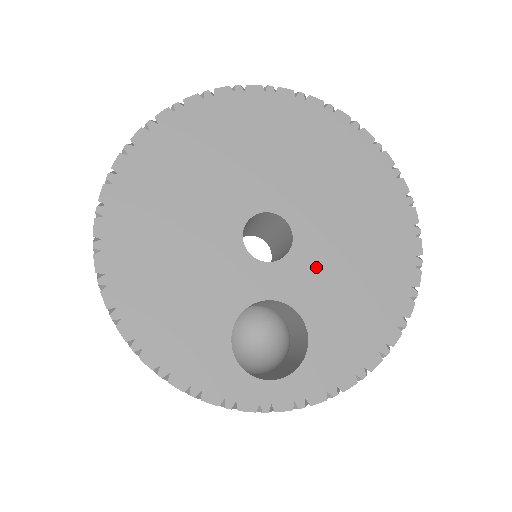
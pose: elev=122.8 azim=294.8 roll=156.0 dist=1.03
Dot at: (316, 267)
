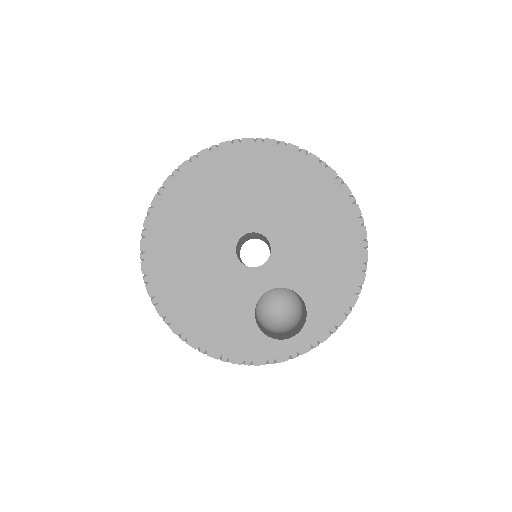
Dot at: (292, 256)
